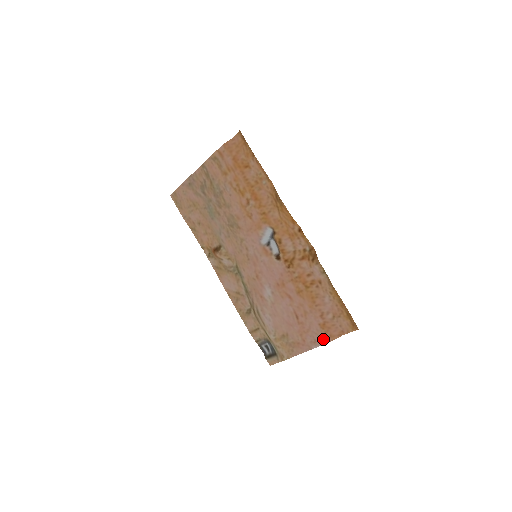
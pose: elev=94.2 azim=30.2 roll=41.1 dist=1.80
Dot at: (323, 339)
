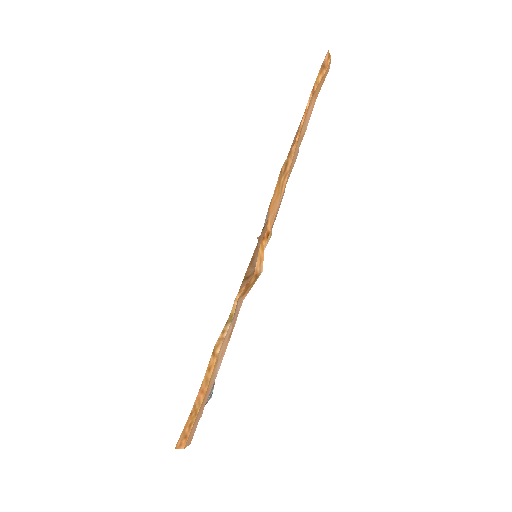
Dot at: occluded
